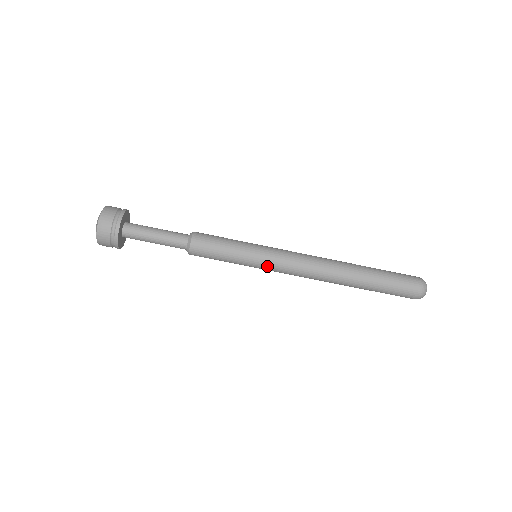
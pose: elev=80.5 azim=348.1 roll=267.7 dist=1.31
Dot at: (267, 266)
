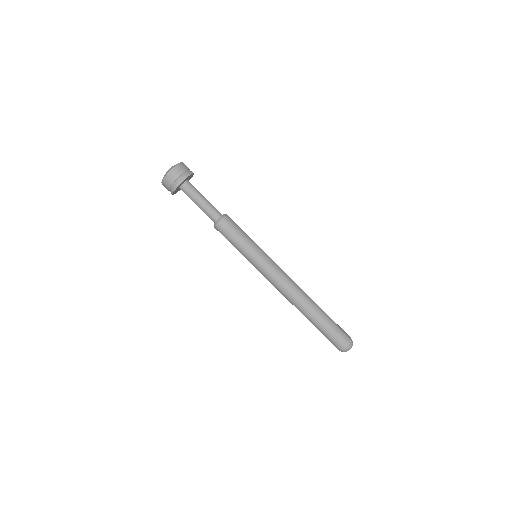
Dot at: (257, 268)
